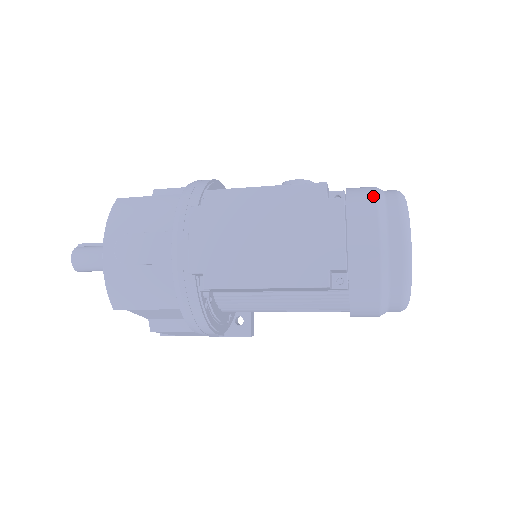
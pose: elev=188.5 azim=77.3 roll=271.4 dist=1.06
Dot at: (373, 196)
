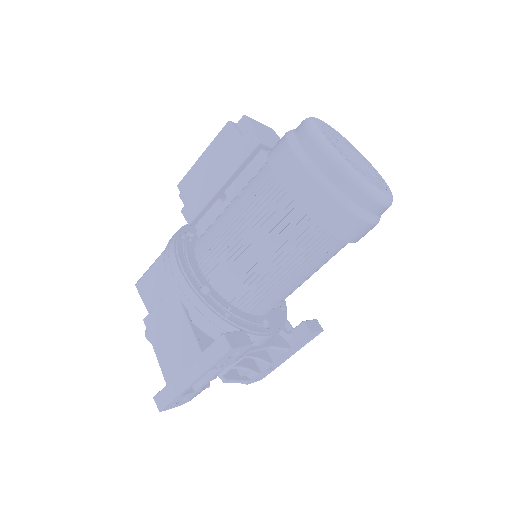
Dot at: occluded
